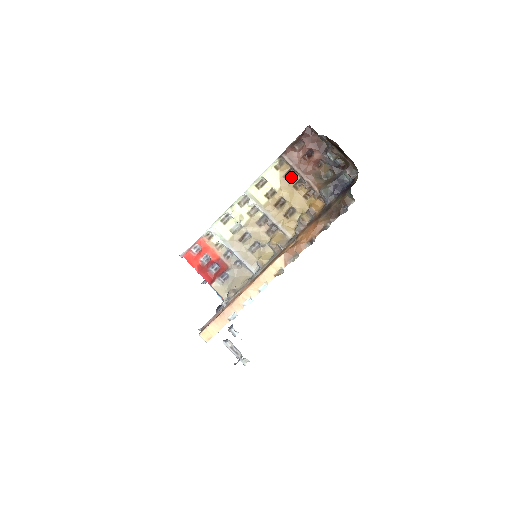
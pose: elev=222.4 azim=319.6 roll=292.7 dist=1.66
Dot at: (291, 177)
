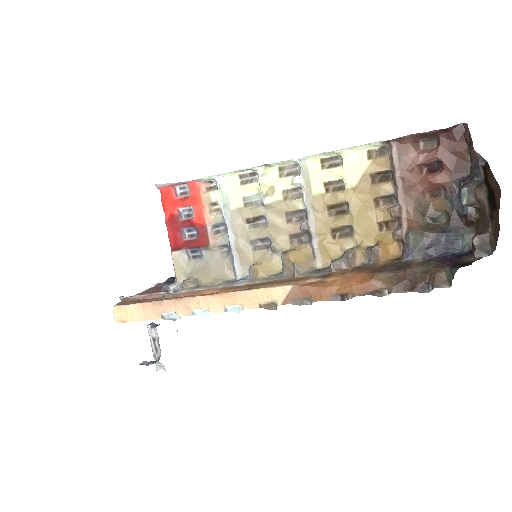
Dot at: (381, 183)
